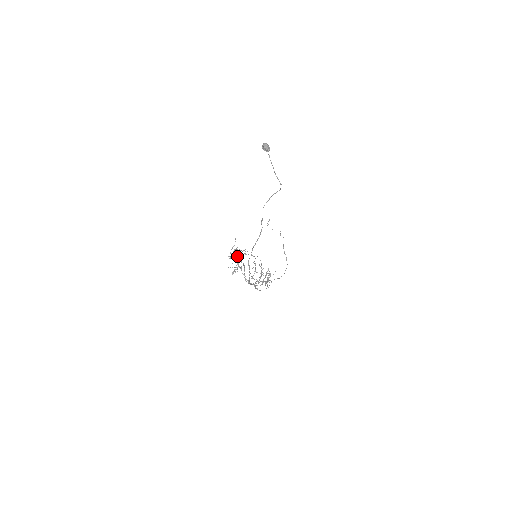
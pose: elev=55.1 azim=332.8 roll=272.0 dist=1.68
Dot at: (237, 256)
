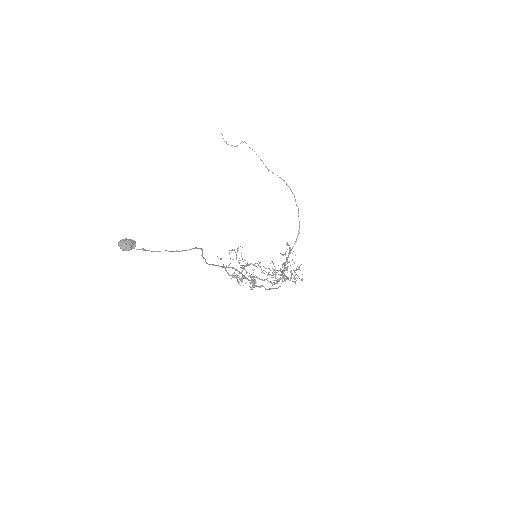
Dot at: occluded
